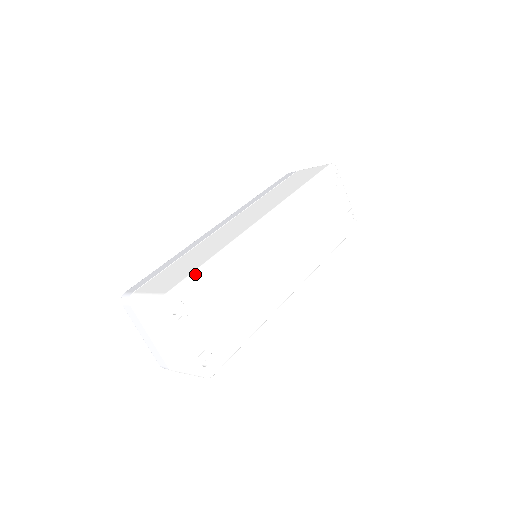
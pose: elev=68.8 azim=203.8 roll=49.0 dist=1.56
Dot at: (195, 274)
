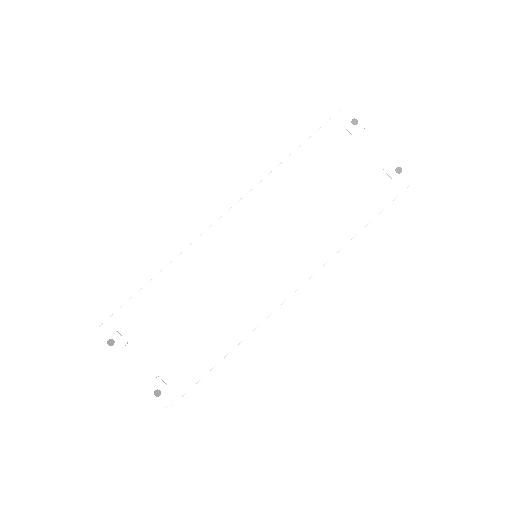
Dot at: (131, 301)
